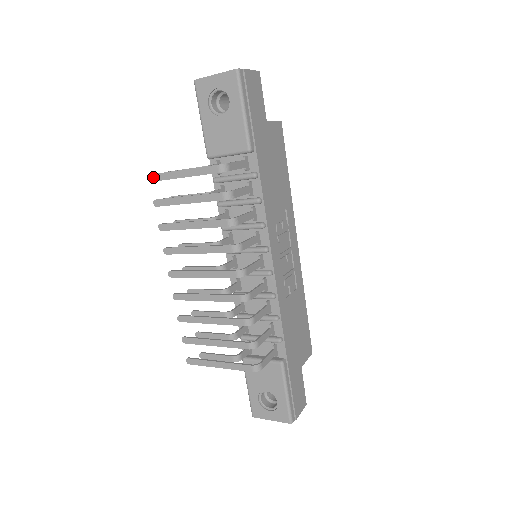
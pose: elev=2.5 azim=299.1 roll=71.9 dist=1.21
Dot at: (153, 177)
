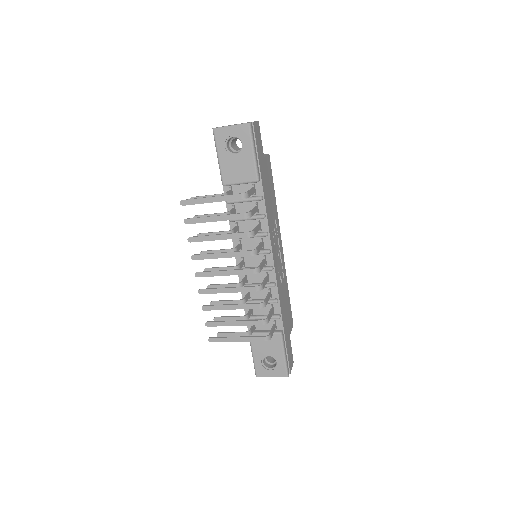
Dot at: (184, 202)
